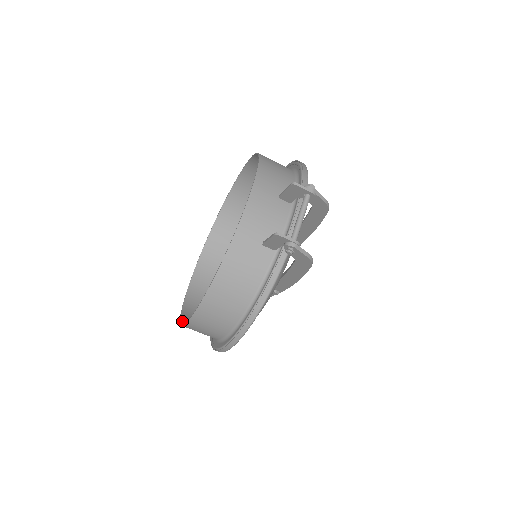
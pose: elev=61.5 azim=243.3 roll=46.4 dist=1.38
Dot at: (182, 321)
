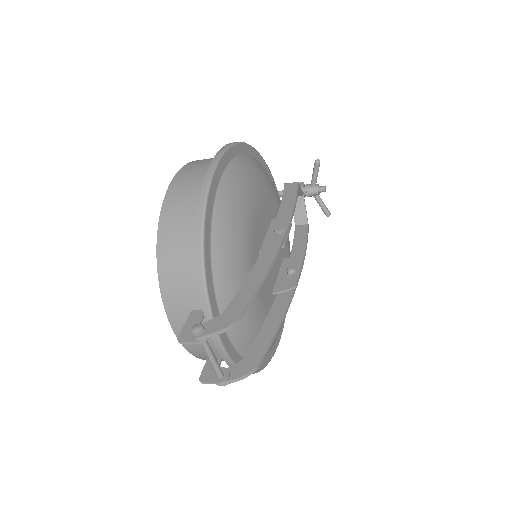
Dot at: occluded
